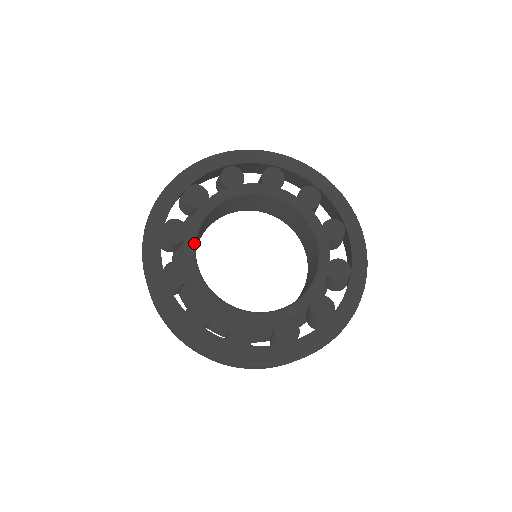
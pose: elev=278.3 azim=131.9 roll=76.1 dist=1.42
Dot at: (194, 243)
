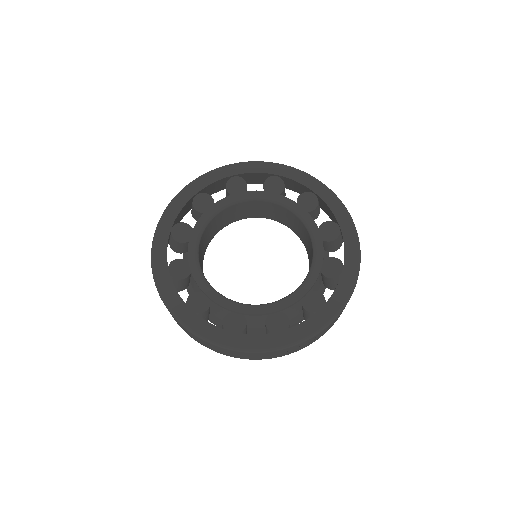
Dot at: (197, 243)
